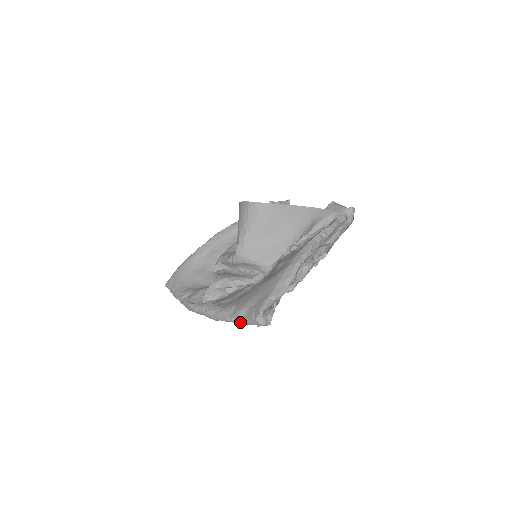
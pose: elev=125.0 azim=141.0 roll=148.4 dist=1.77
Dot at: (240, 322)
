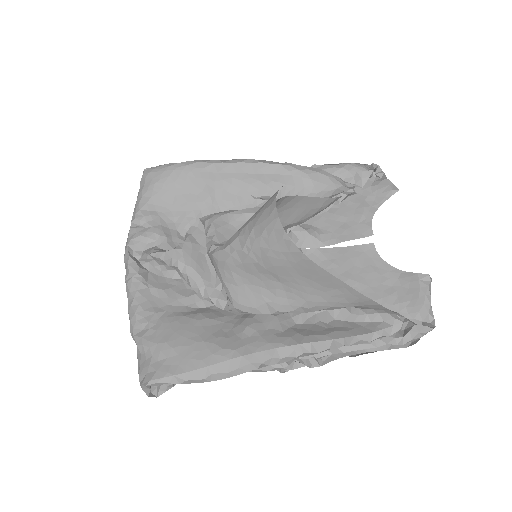
Dot at: occluded
